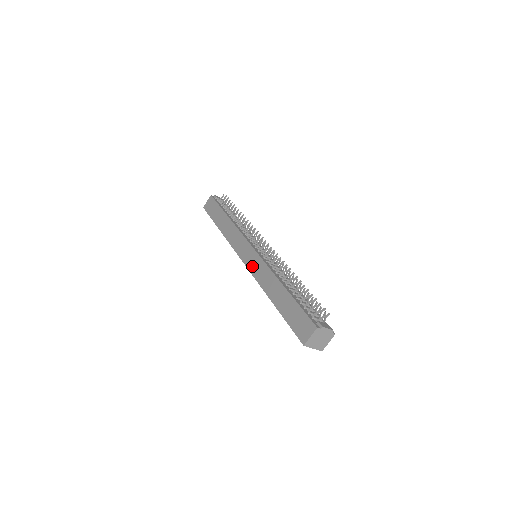
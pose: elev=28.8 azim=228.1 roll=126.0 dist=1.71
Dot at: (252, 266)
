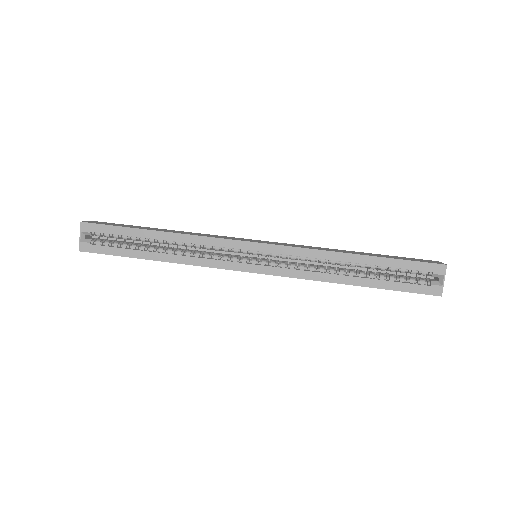
Dot at: (283, 244)
